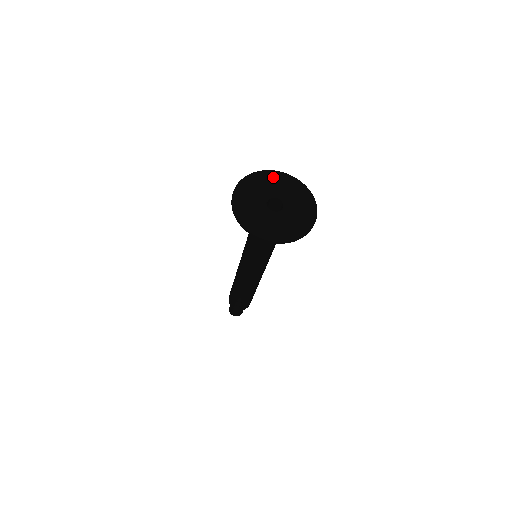
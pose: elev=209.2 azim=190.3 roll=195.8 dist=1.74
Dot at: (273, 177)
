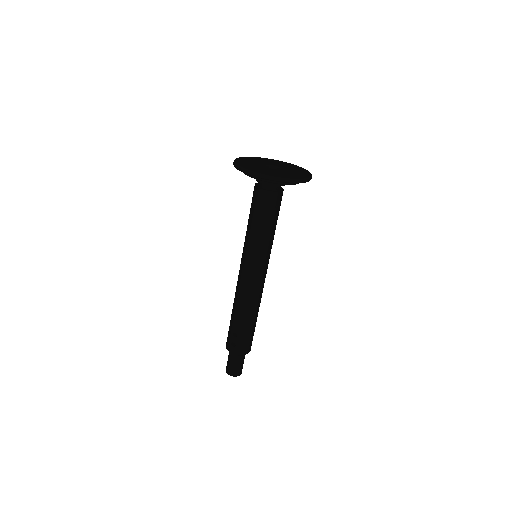
Dot at: (277, 162)
